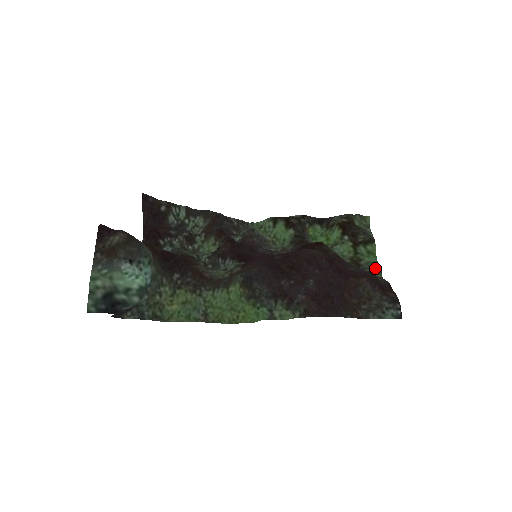
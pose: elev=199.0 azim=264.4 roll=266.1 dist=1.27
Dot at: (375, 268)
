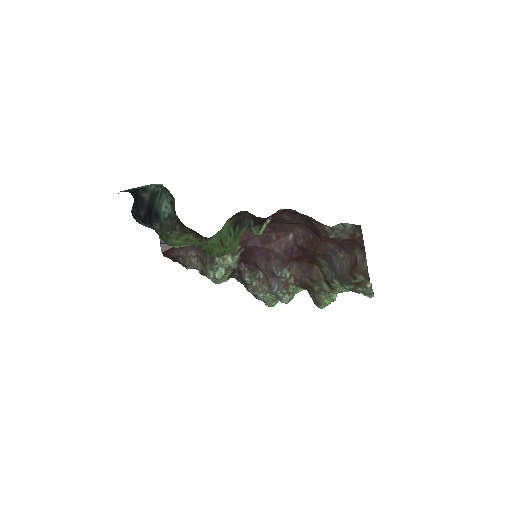
Dot at: (368, 289)
